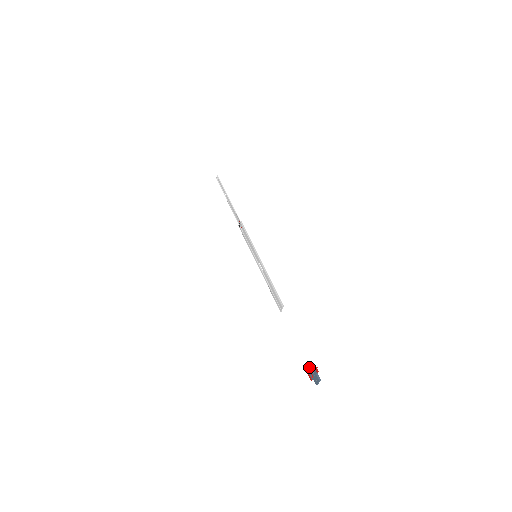
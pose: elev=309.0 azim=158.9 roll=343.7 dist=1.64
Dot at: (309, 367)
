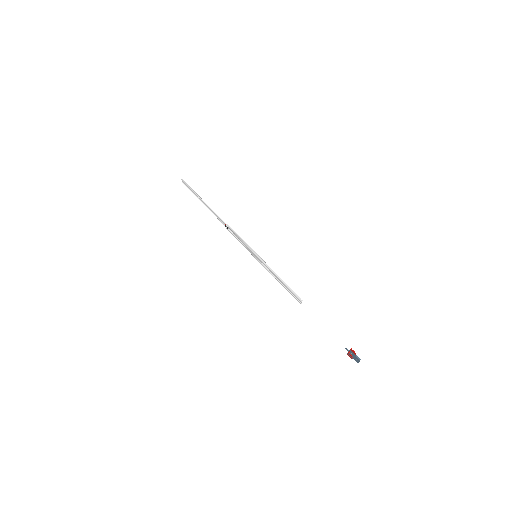
Dot at: occluded
